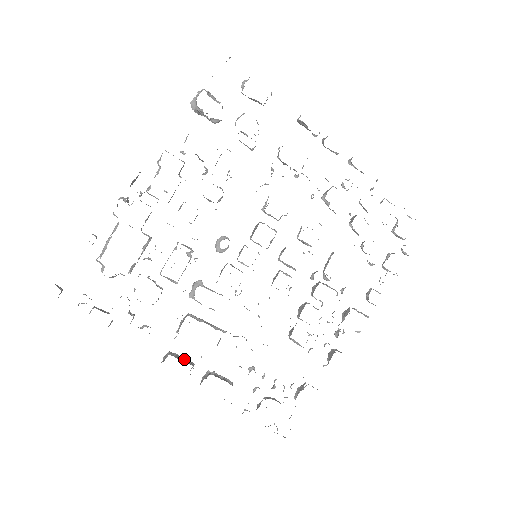
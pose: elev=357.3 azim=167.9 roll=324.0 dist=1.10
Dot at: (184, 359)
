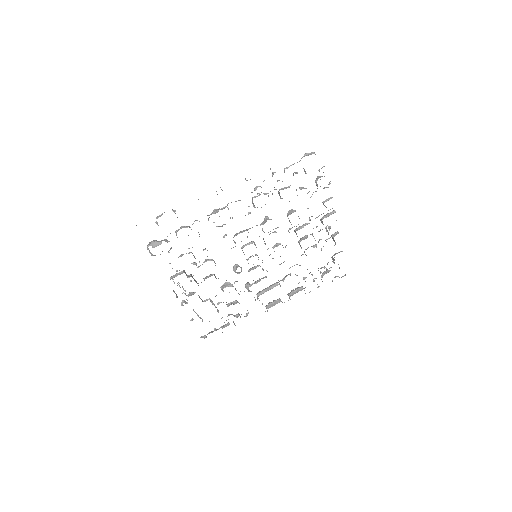
Dot at: (274, 303)
